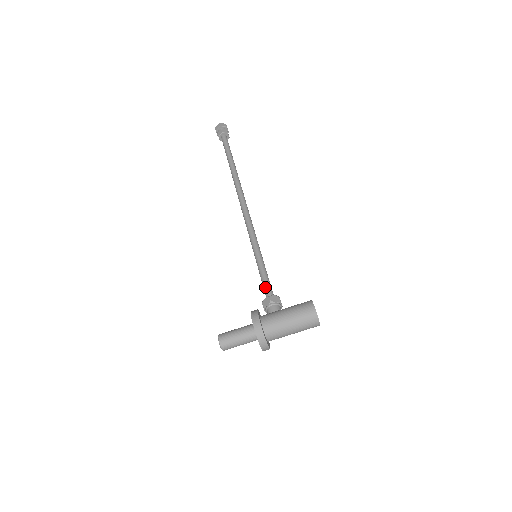
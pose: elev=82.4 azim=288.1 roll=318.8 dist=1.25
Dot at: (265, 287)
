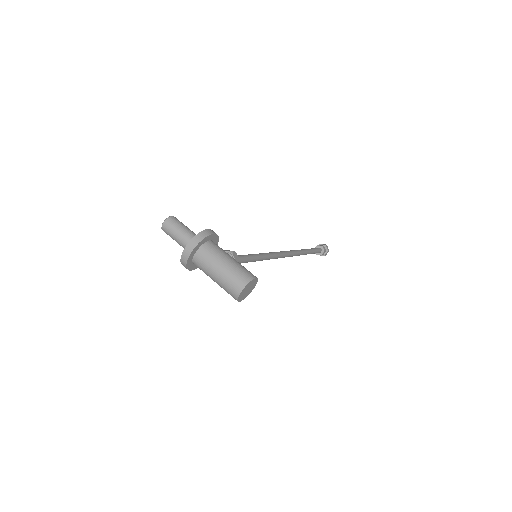
Dot at: (239, 255)
